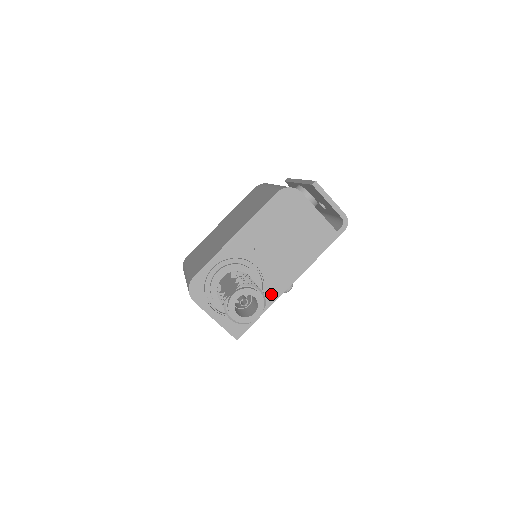
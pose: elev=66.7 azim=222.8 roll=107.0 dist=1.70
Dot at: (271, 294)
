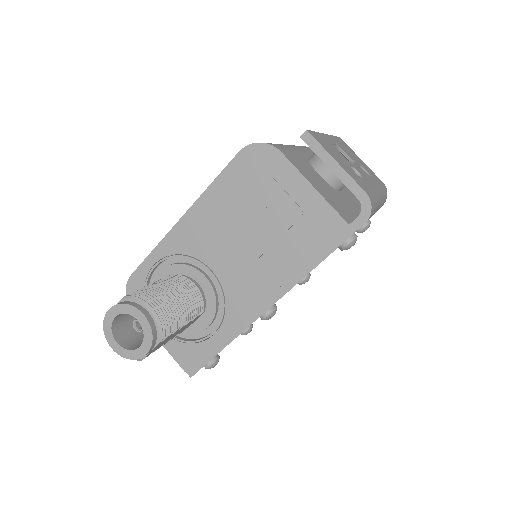
Dot at: (236, 318)
